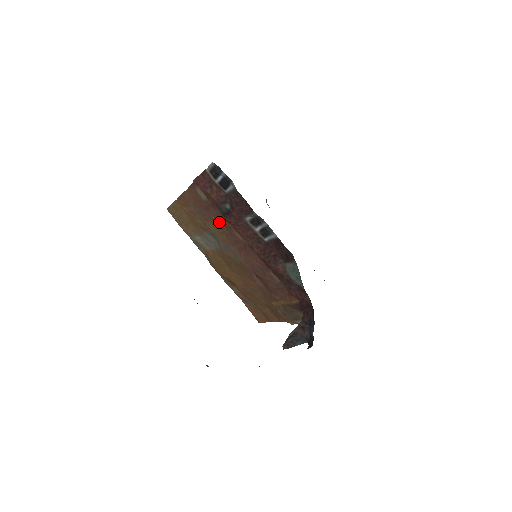
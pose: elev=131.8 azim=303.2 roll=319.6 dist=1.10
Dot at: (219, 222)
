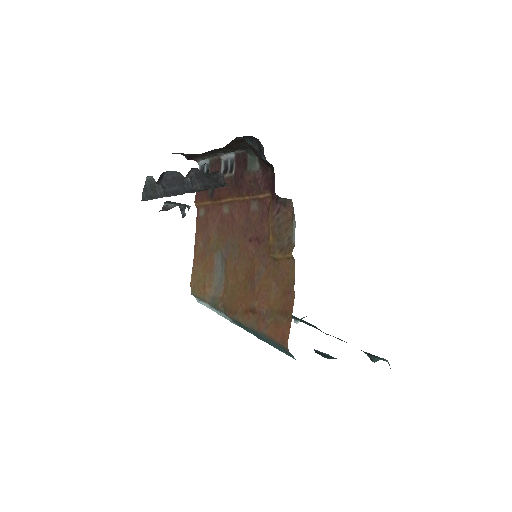
Dot at: (215, 223)
